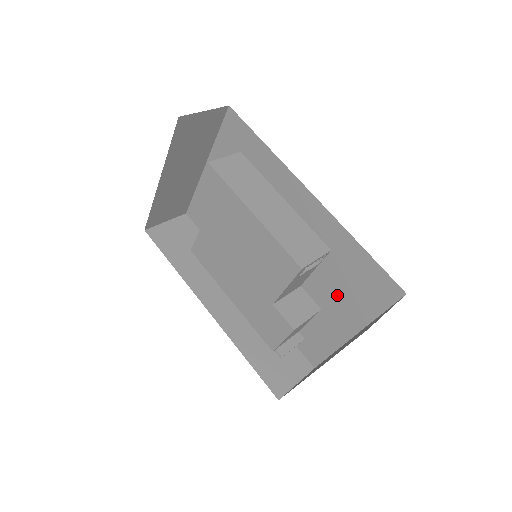
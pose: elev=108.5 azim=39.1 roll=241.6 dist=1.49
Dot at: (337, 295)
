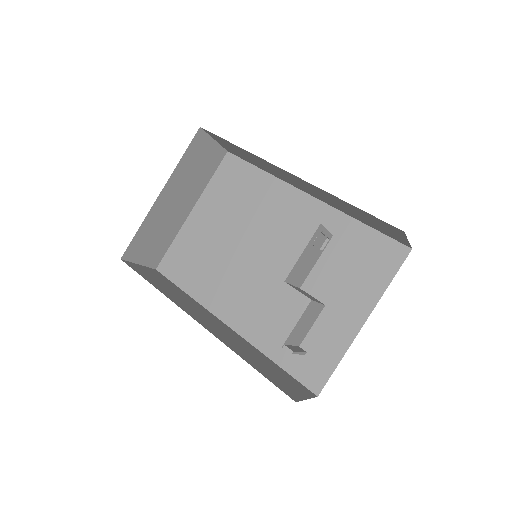
Dot at: (341, 283)
